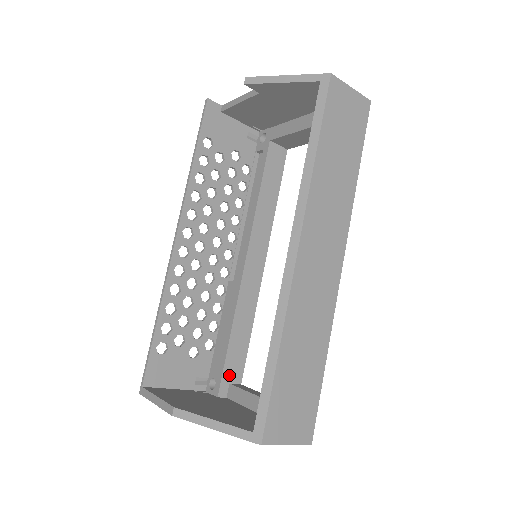
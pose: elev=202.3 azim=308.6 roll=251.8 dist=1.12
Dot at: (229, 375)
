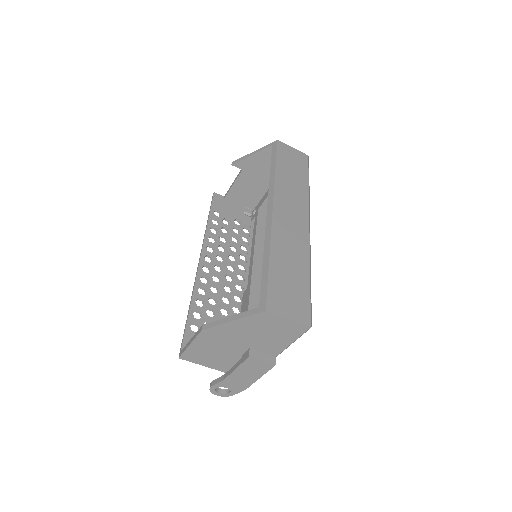
Dot at: occluded
